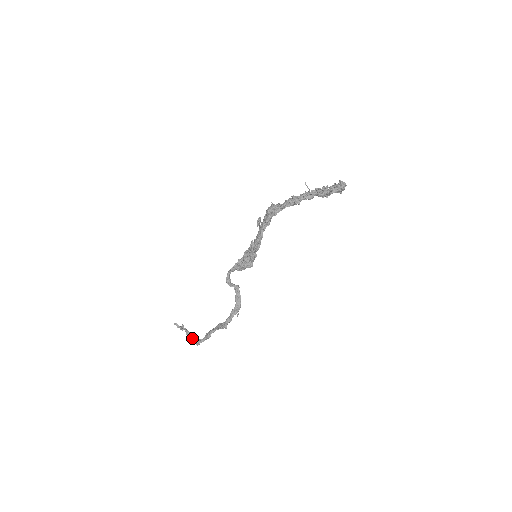
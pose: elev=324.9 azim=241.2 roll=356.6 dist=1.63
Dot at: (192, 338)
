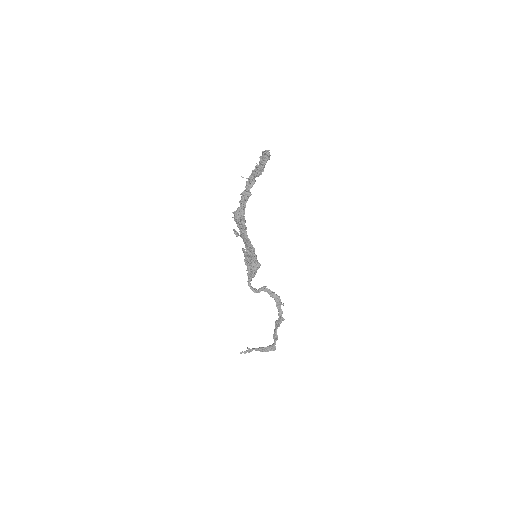
Dot at: (266, 350)
